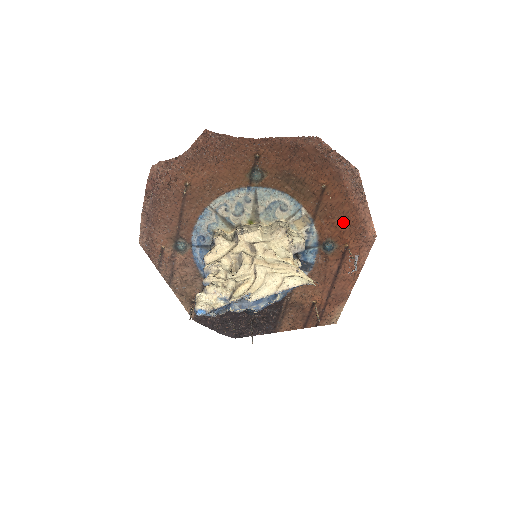
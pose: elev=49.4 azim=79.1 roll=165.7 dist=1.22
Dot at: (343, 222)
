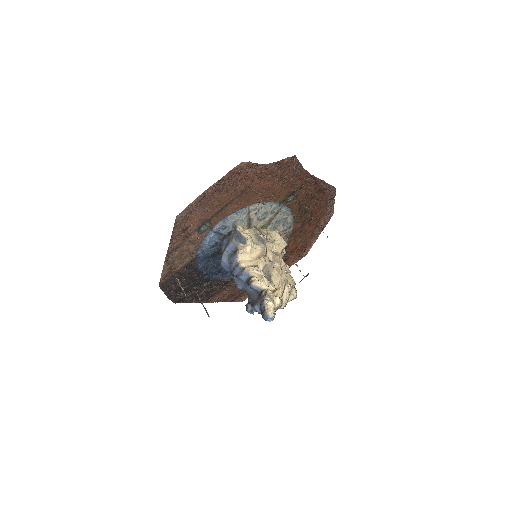
Dot at: (301, 242)
